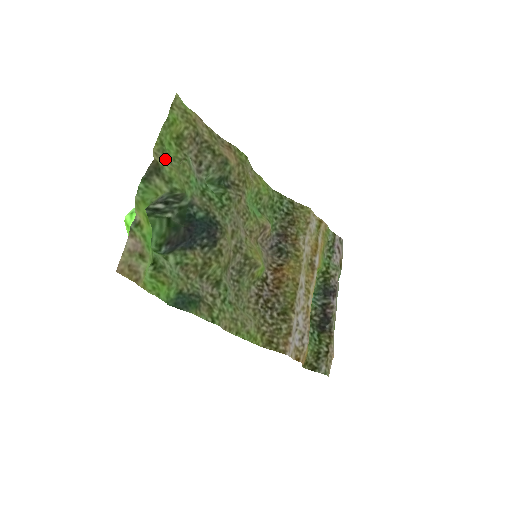
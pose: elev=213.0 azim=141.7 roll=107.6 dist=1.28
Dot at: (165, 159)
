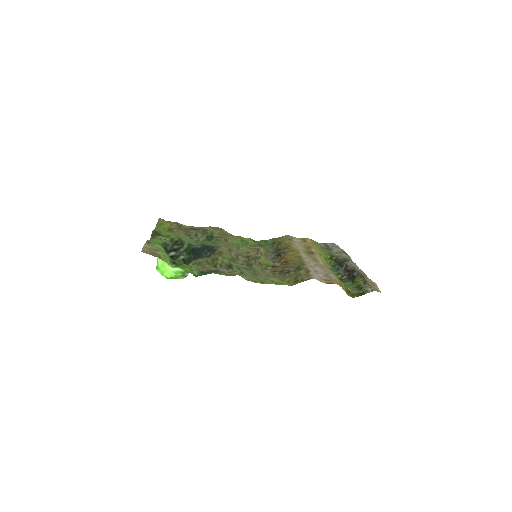
Dot at: occluded
